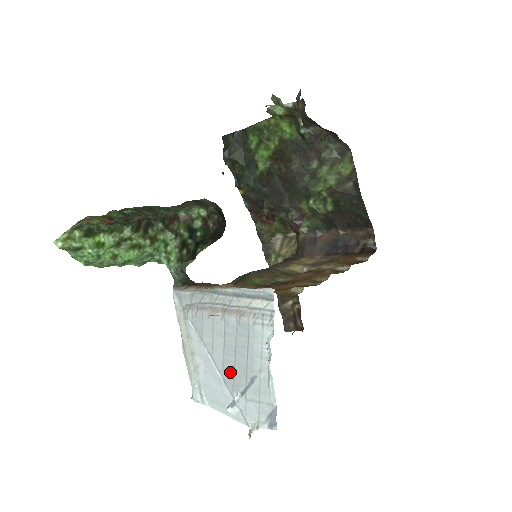
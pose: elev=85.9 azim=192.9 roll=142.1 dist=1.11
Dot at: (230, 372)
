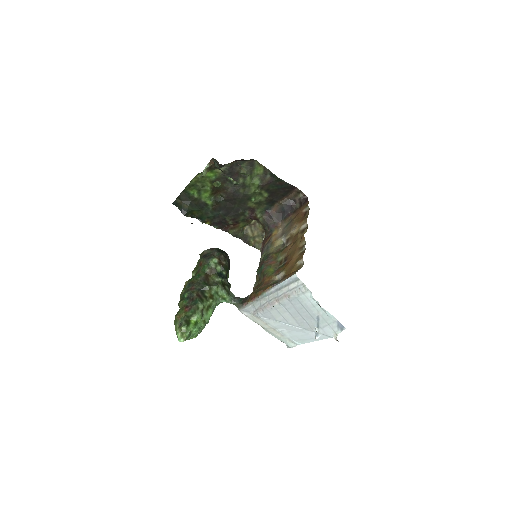
Dot at: (304, 323)
